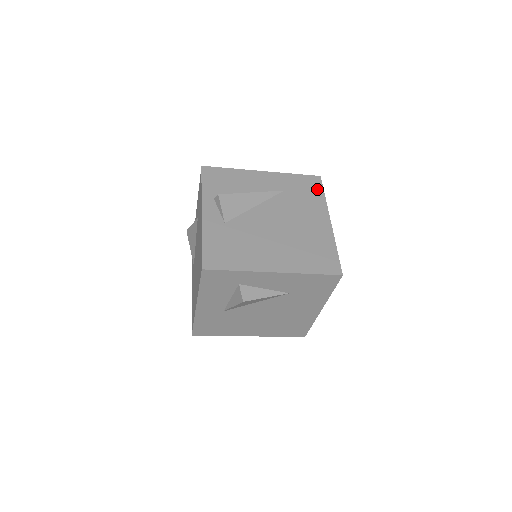
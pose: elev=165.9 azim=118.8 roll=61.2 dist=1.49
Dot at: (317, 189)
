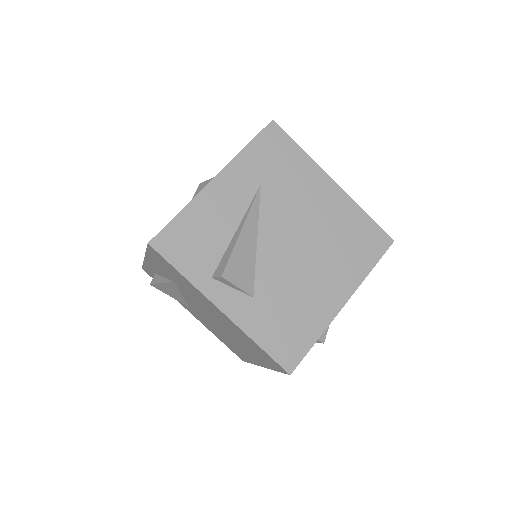
Dot at: (287, 146)
